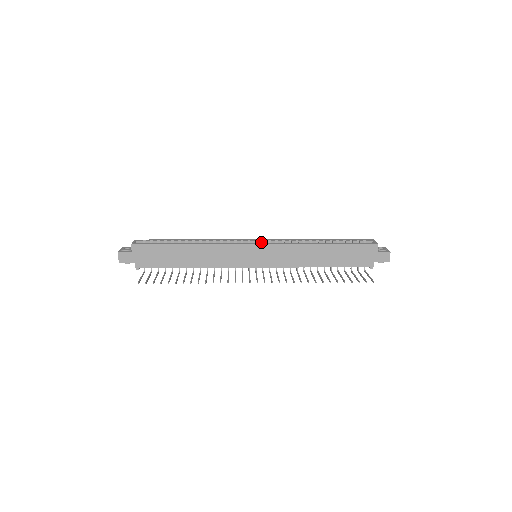
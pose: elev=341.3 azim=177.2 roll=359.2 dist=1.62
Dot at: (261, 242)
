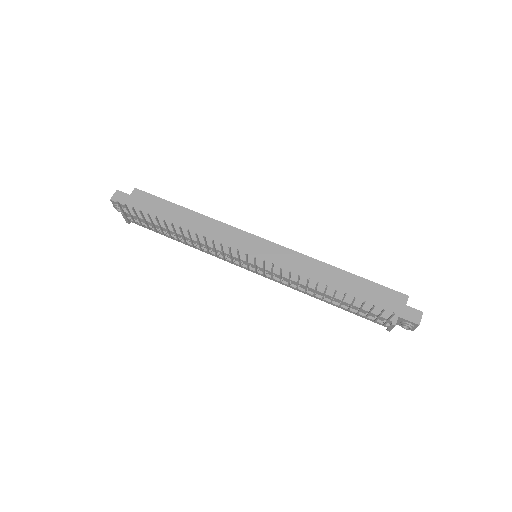
Dot at: occluded
